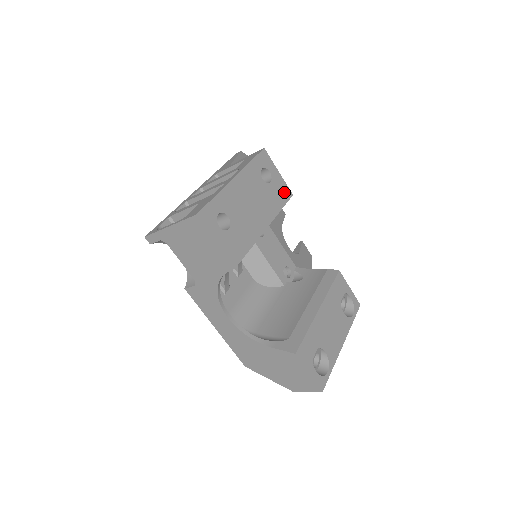
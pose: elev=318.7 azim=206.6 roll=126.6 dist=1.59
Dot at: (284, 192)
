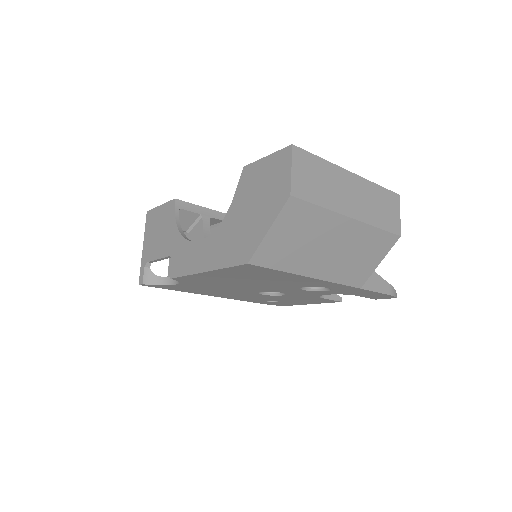
Dot at: occluded
